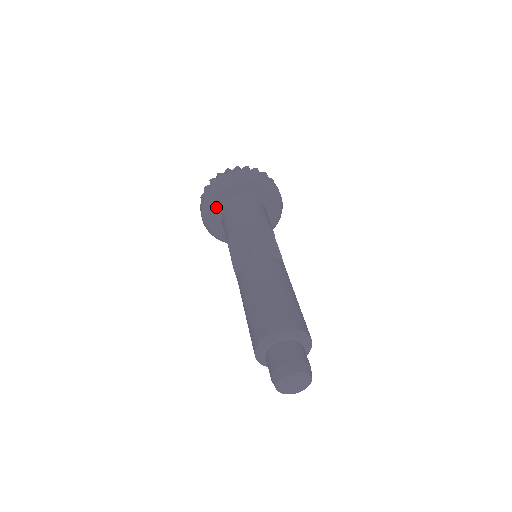
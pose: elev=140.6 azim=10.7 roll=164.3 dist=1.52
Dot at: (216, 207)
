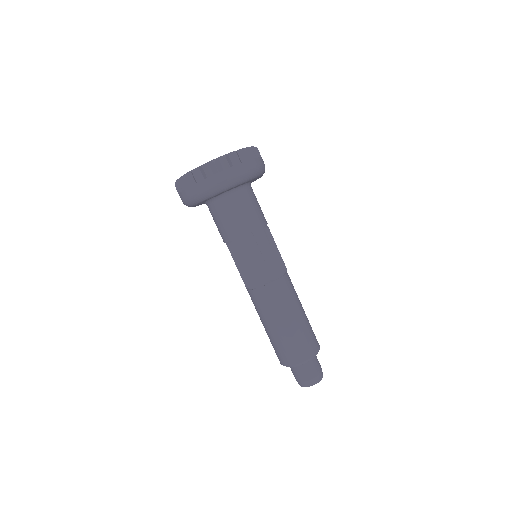
Dot at: (204, 201)
